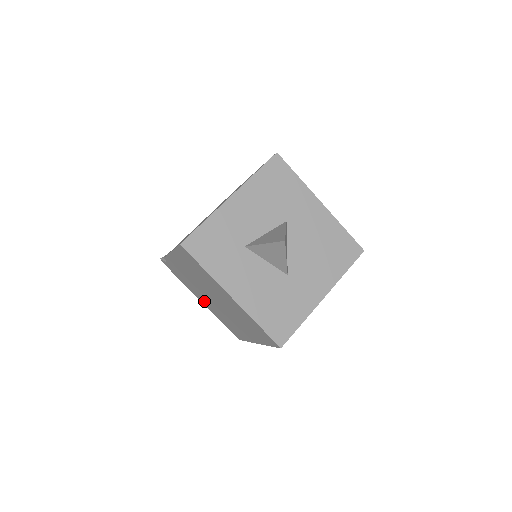
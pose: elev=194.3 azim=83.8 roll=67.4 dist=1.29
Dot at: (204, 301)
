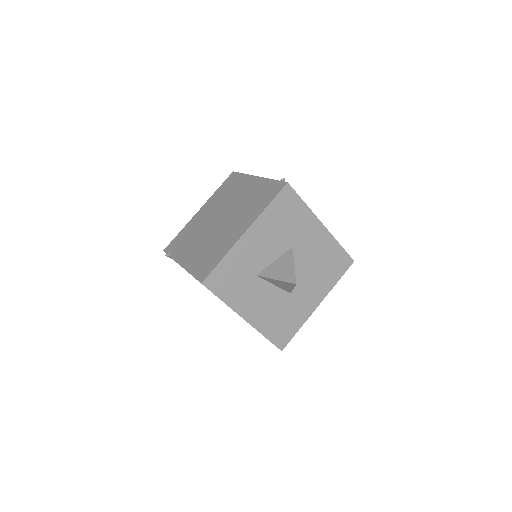
Dot at: occluded
